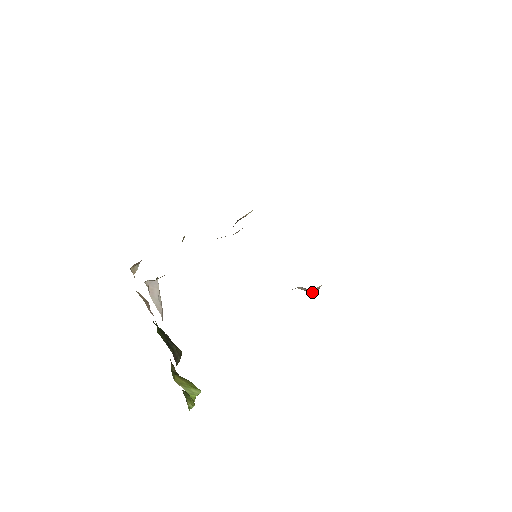
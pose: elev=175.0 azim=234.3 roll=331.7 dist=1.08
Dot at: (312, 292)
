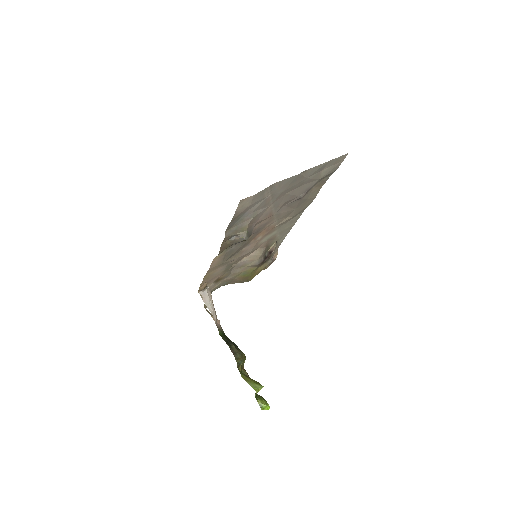
Dot at: (243, 238)
